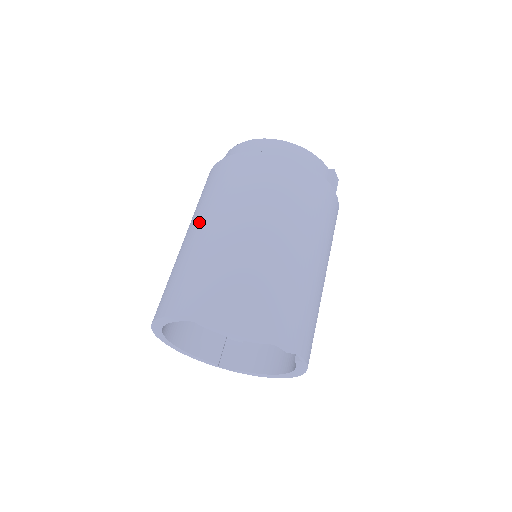
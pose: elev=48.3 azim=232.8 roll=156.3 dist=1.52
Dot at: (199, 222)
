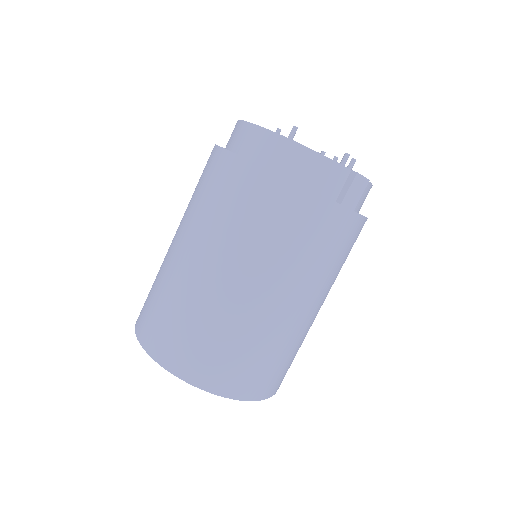
Dot at: (178, 232)
